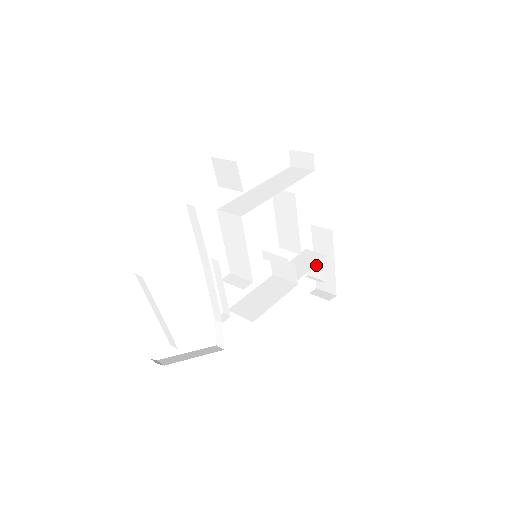
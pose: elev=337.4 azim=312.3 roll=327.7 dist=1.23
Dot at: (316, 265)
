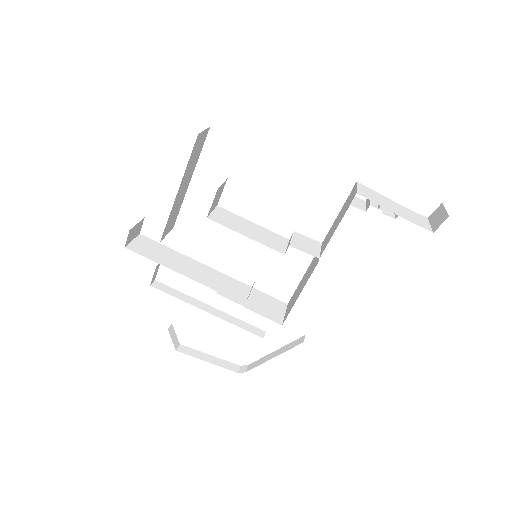
Dot at: (369, 202)
